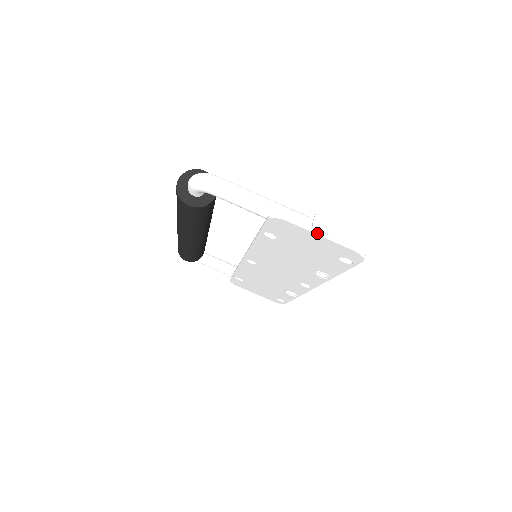
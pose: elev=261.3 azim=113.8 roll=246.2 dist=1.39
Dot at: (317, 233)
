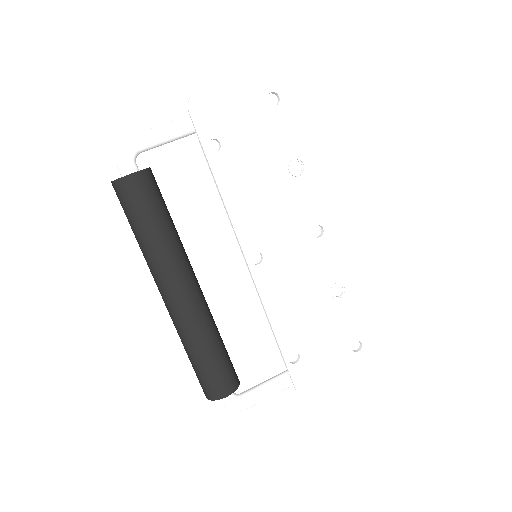
Dot at: (225, 81)
